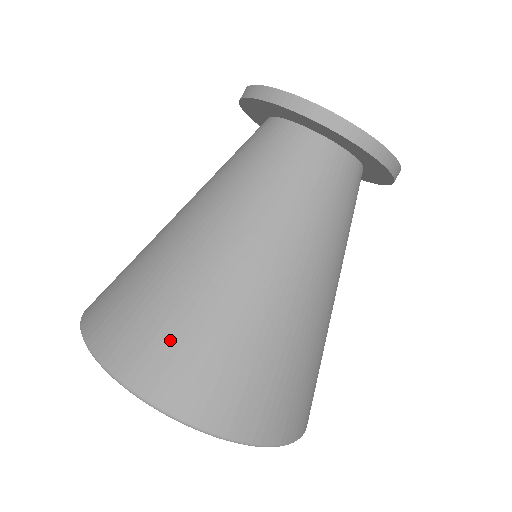
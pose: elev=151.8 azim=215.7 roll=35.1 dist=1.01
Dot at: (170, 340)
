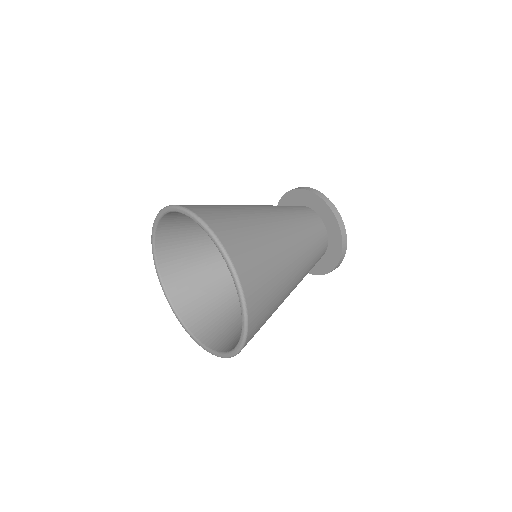
Dot at: (233, 224)
